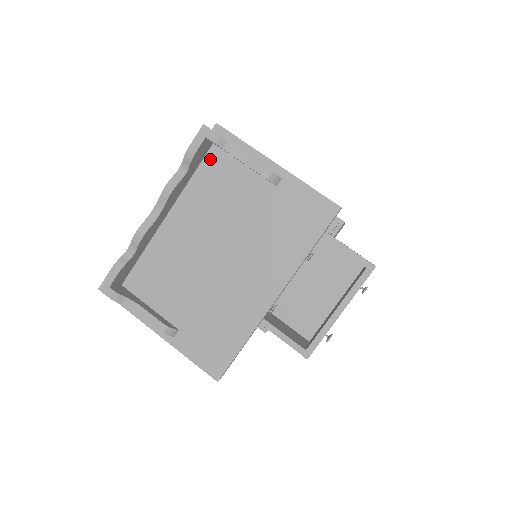
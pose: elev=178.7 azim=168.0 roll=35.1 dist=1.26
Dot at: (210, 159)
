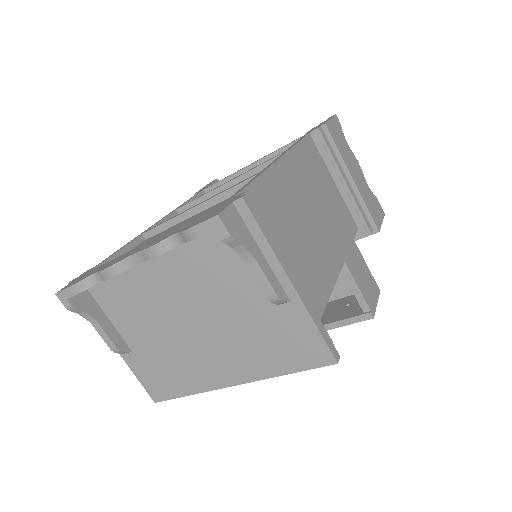
Dot at: occluded
